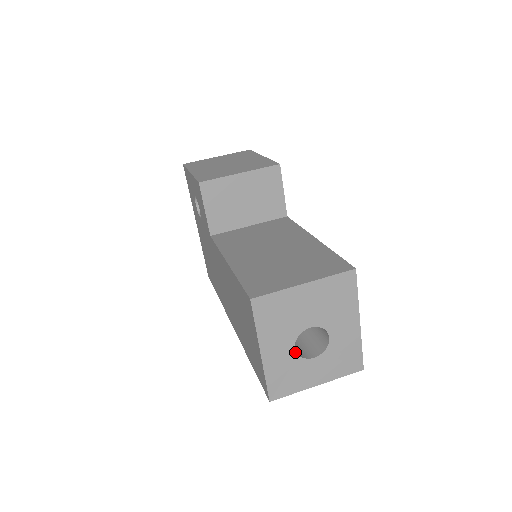
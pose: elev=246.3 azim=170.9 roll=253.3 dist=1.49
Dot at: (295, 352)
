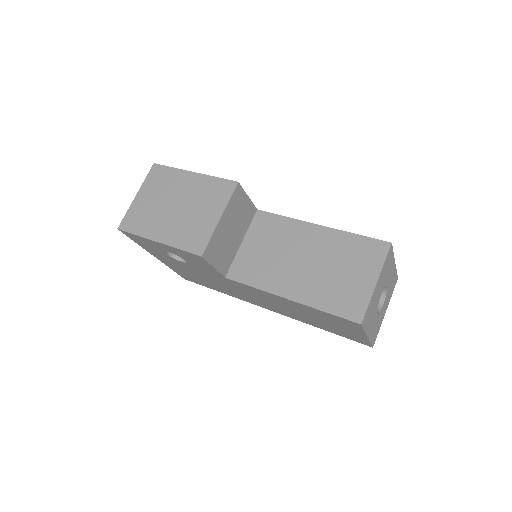
Dot at: (377, 315)
